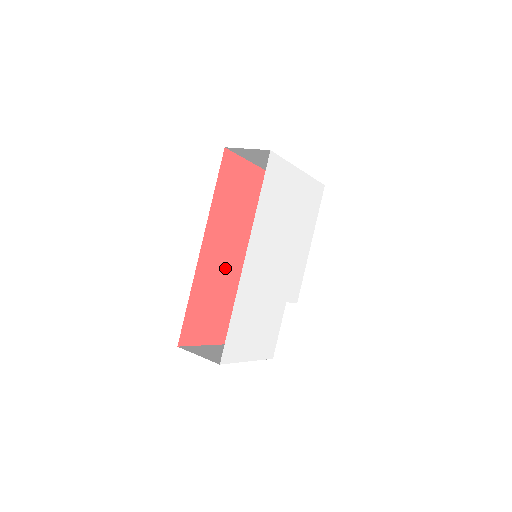
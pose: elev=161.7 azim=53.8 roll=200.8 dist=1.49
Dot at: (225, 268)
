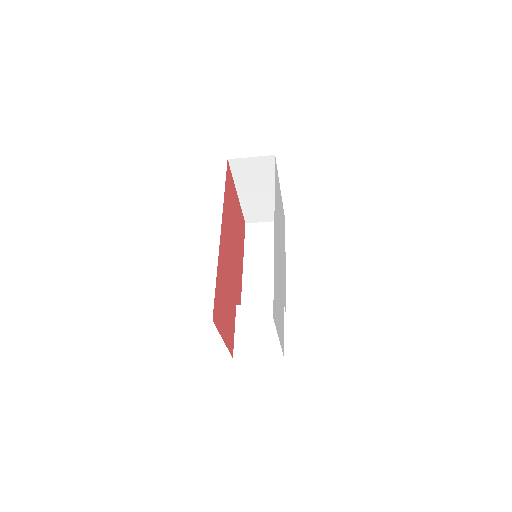
Dot at: (228, 267)
